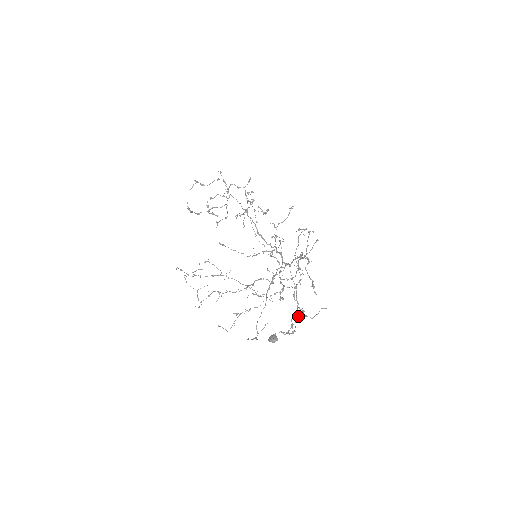
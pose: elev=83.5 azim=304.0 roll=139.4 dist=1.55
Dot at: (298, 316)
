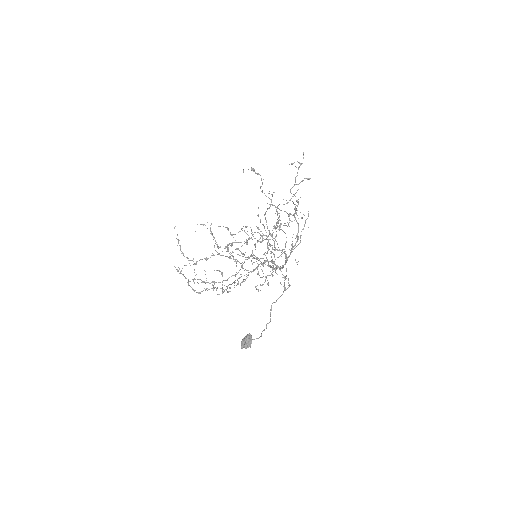
Dot at: (272, 233)
